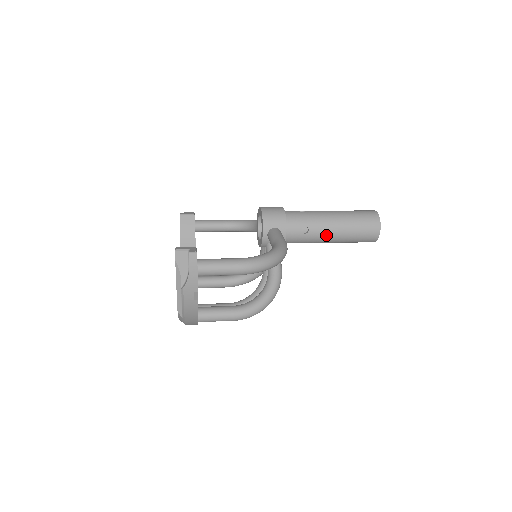
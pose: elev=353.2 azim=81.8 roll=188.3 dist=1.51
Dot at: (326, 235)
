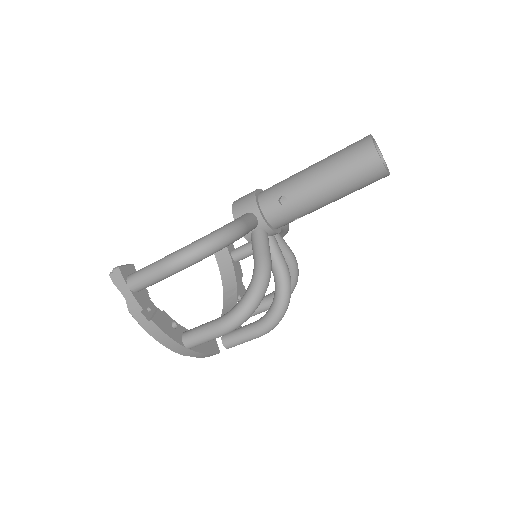
Dot at: (311, 194)
